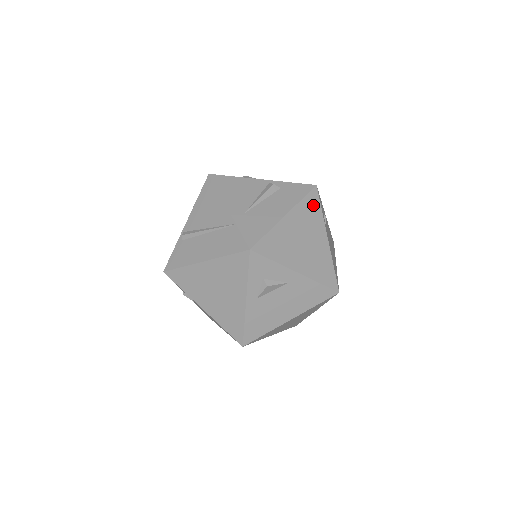
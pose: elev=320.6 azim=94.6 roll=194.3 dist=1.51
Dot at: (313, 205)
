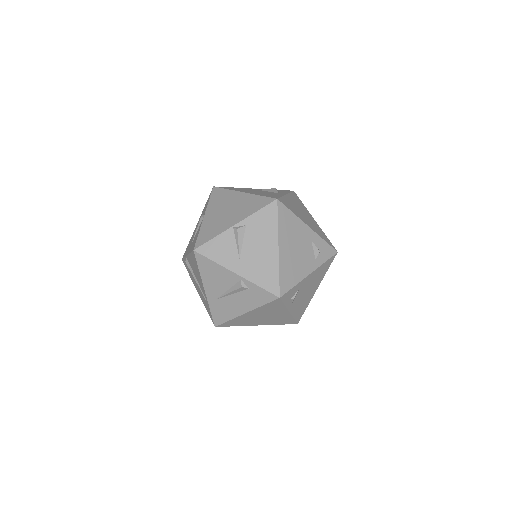
Dot at: (275, 305)
